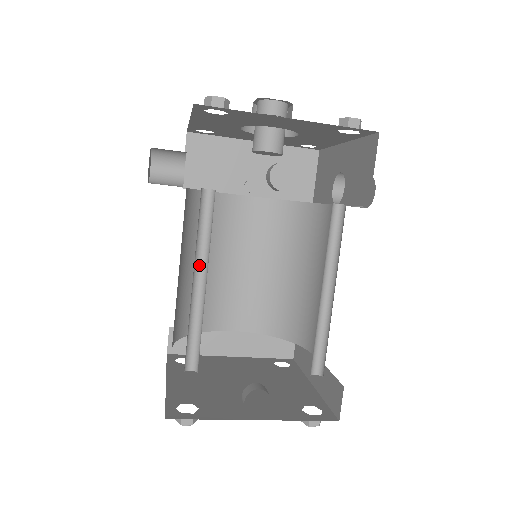
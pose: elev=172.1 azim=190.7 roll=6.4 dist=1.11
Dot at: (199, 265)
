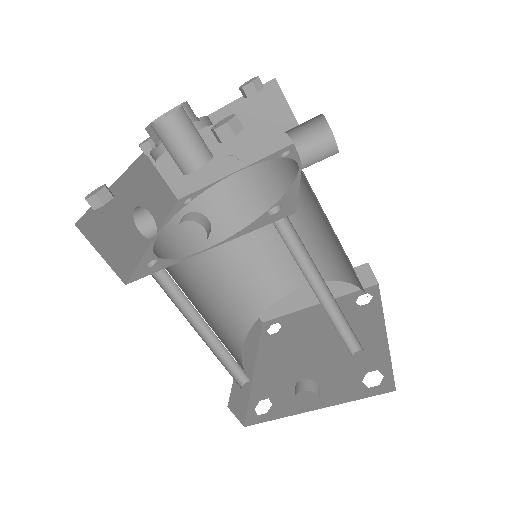
Dot at: (195, 315)
